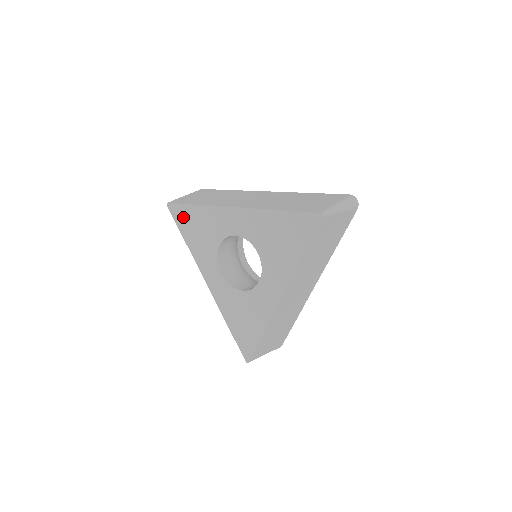
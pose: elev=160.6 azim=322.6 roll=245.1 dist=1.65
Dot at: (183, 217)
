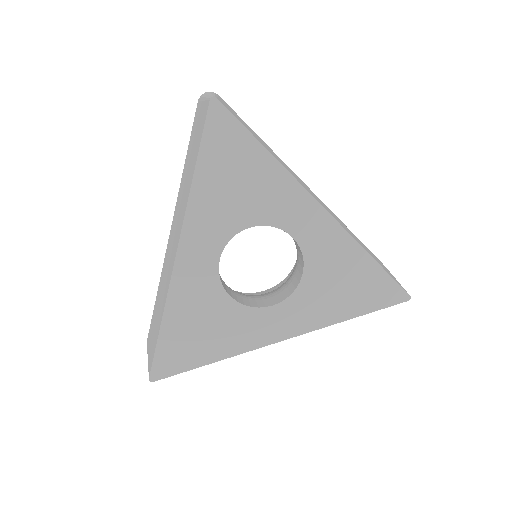
Dot at: (226, 142)
